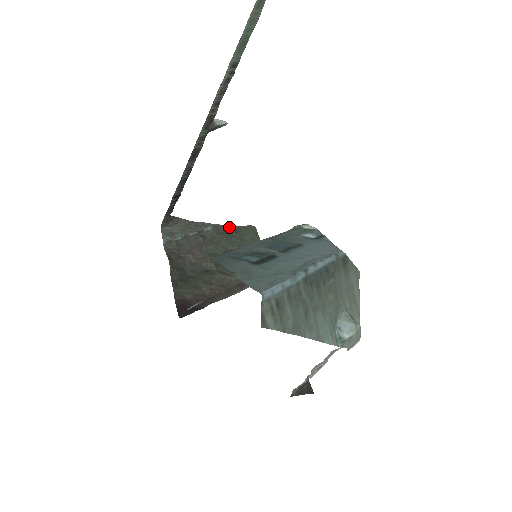
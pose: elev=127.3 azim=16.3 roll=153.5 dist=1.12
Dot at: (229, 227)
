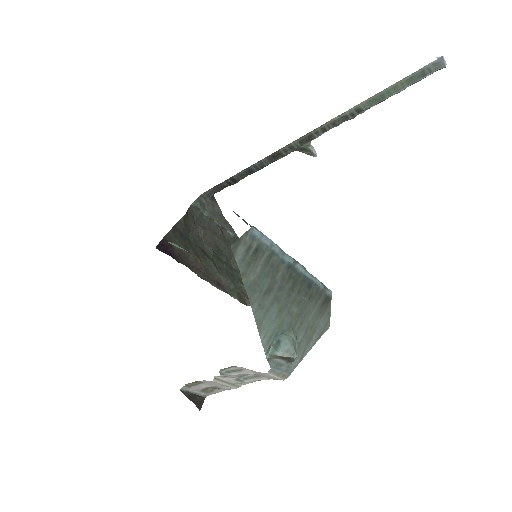
Dot at: occluded
